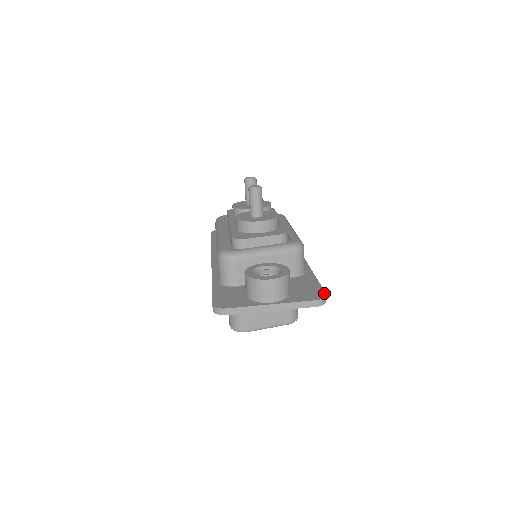
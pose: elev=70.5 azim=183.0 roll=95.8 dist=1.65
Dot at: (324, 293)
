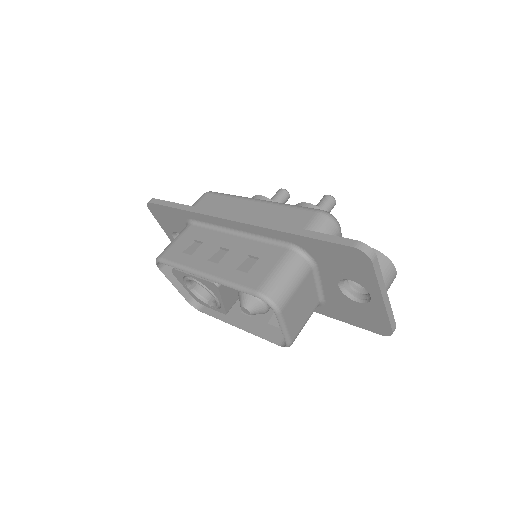
Dot at: occluded
